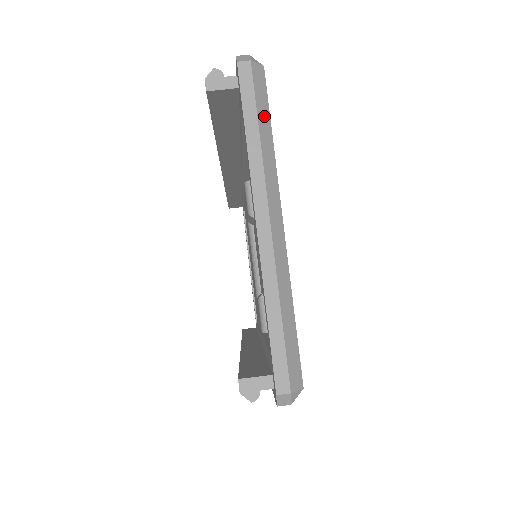
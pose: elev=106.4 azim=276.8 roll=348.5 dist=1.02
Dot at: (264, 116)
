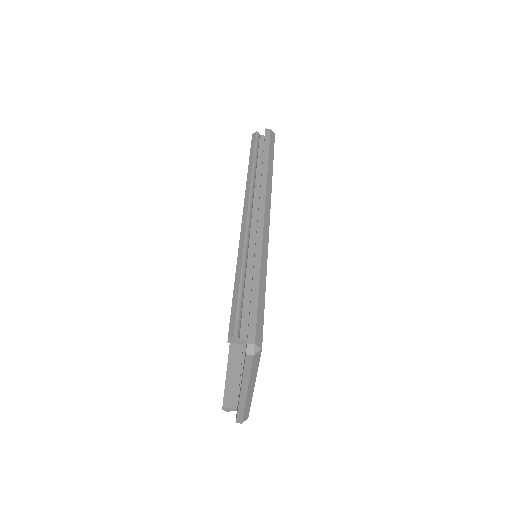
Dot at: (255, 366)
